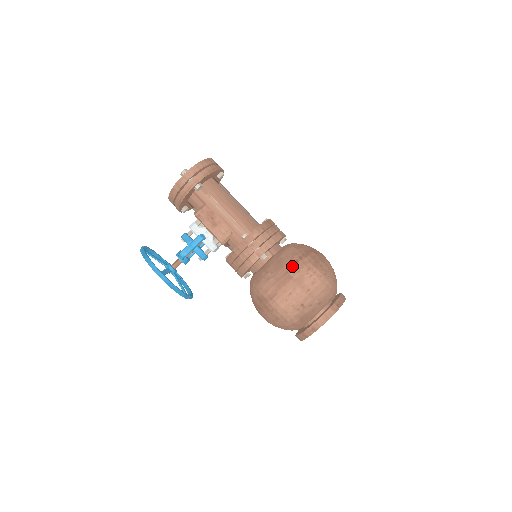
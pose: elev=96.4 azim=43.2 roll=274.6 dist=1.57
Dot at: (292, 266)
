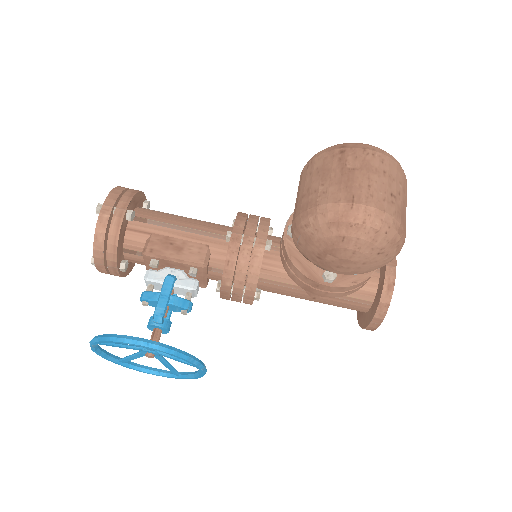
Dot at: (342, 159)
